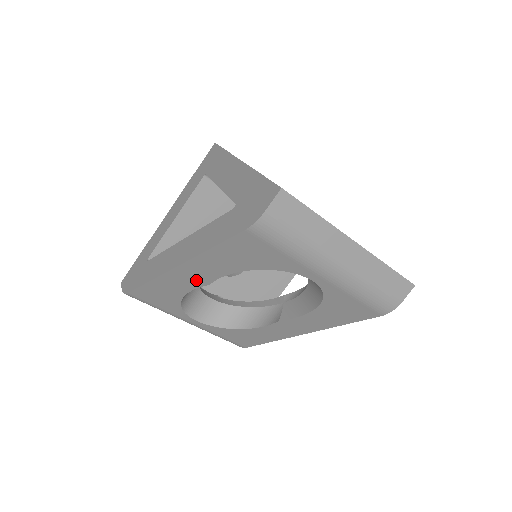
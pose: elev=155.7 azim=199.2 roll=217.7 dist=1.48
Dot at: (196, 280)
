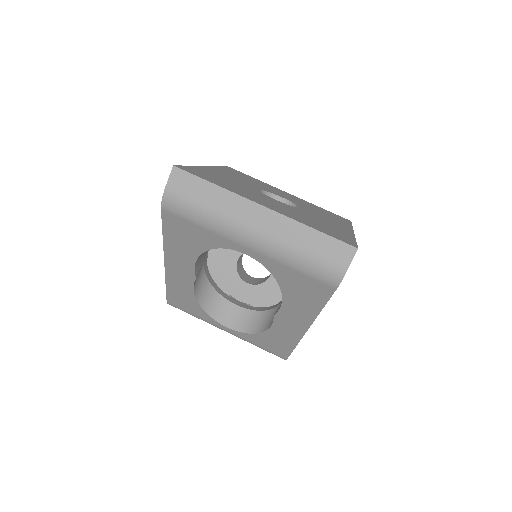
Dot at: (186, 276)
